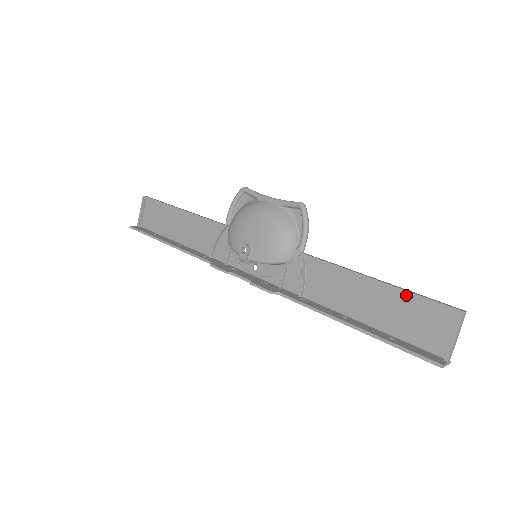
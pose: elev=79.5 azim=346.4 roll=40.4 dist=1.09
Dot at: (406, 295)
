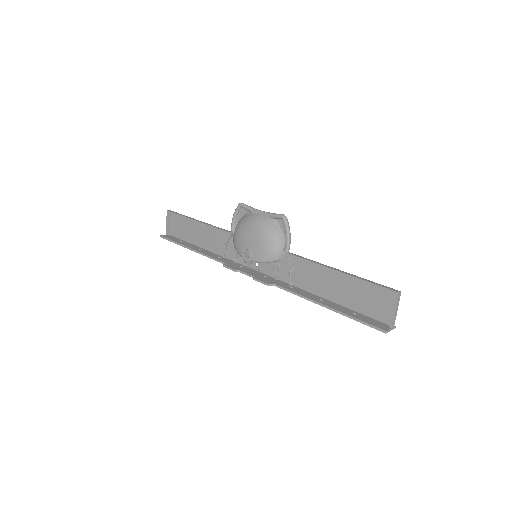
Dot at: (361, 281)
